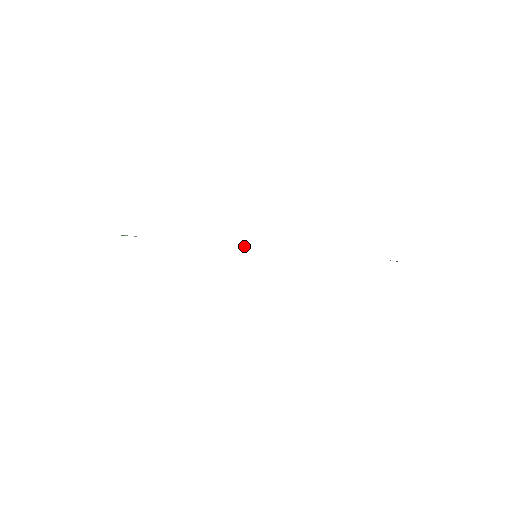
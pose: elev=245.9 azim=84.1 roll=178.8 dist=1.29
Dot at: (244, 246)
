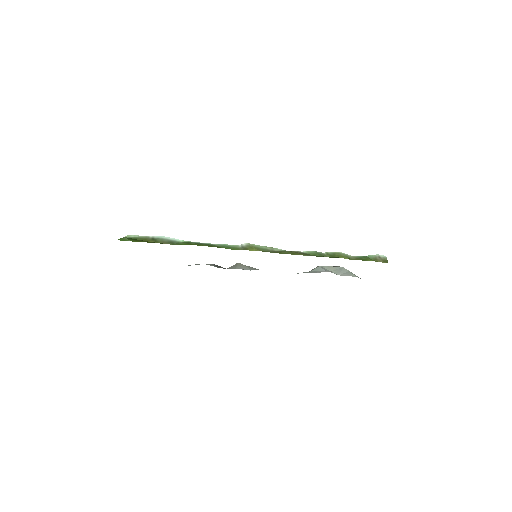
Dot at: (245, 246)
